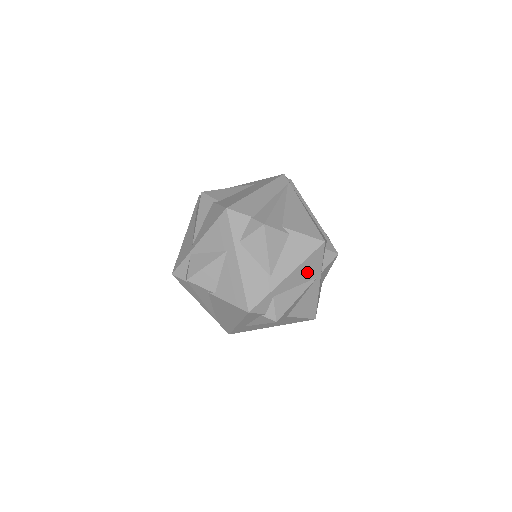
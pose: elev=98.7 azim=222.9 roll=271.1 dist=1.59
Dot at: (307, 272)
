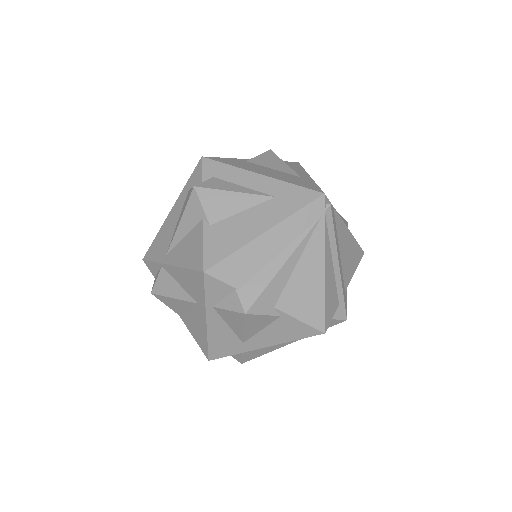
Dot at: occluded
